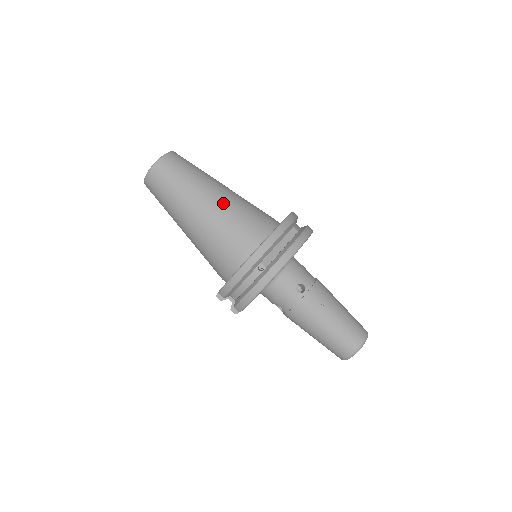
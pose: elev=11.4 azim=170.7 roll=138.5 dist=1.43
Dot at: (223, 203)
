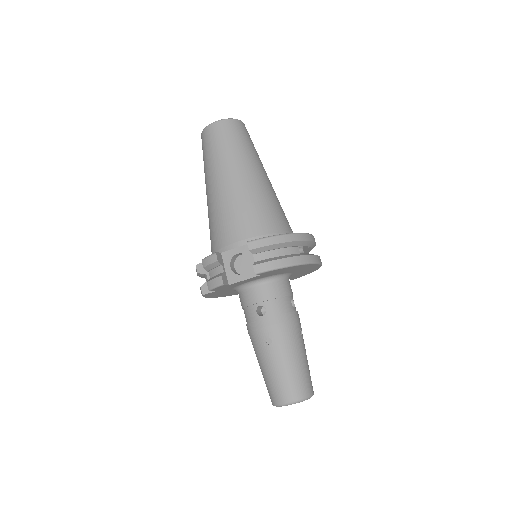
Dot at: occluded
